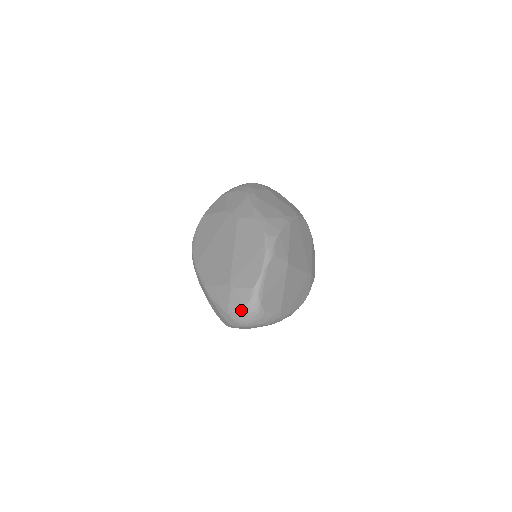
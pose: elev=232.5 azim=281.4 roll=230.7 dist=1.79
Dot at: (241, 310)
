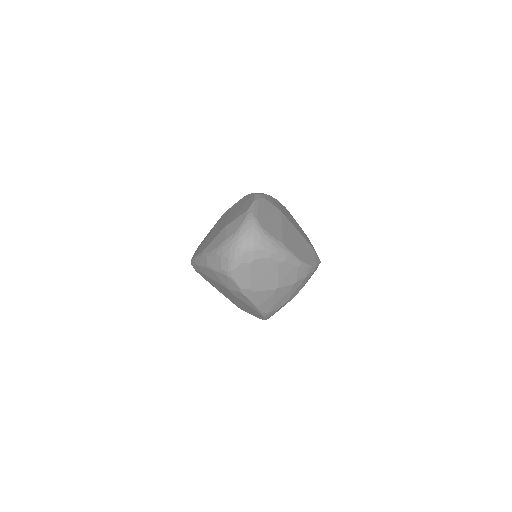
Dot at: (238, 230)
